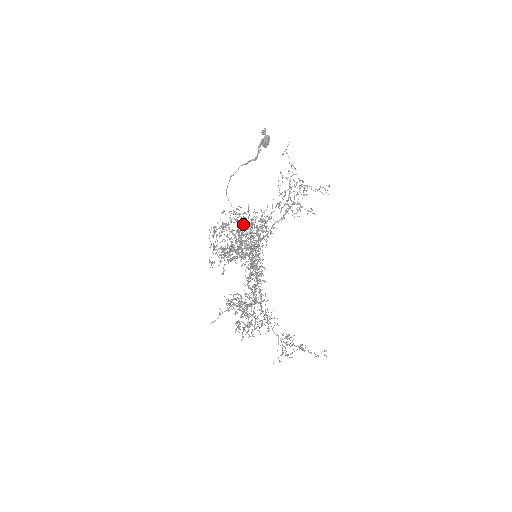
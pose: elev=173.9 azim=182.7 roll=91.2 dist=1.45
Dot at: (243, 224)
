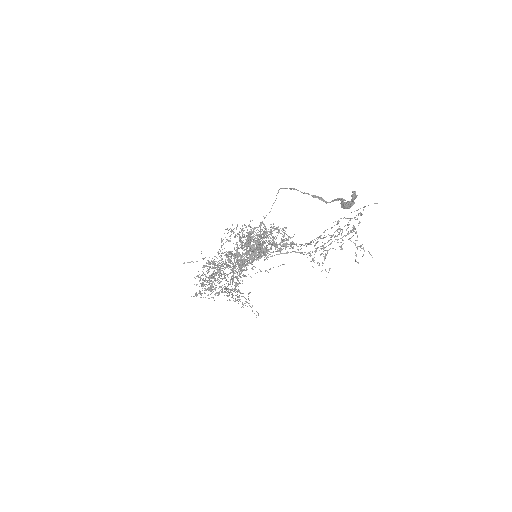
Dot at: occluded
